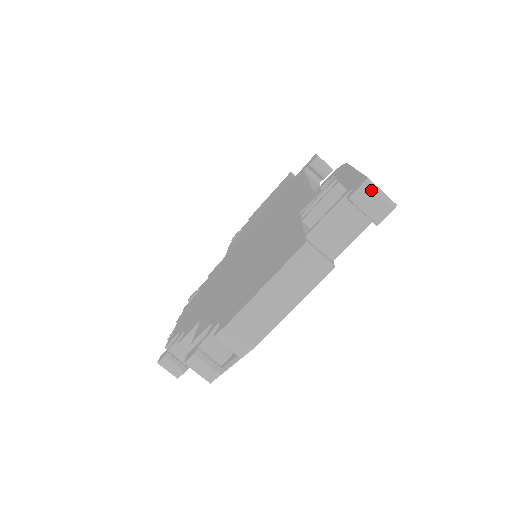
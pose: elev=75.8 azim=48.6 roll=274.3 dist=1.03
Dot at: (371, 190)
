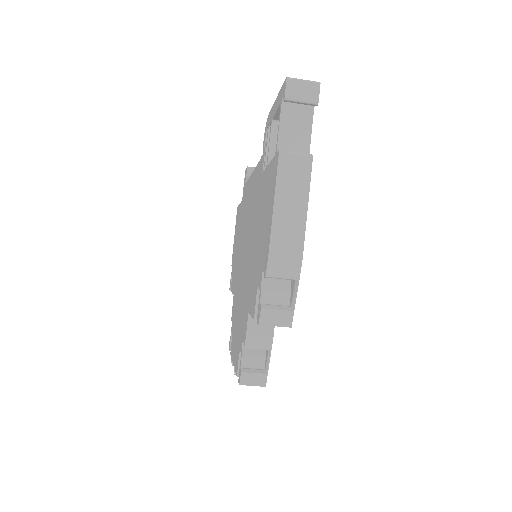
Dot at: (295, 83)
